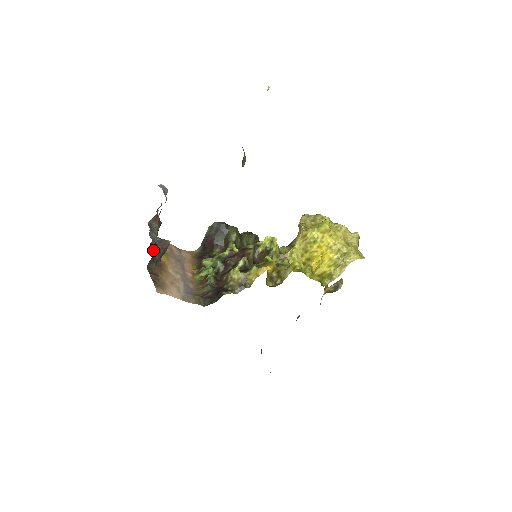
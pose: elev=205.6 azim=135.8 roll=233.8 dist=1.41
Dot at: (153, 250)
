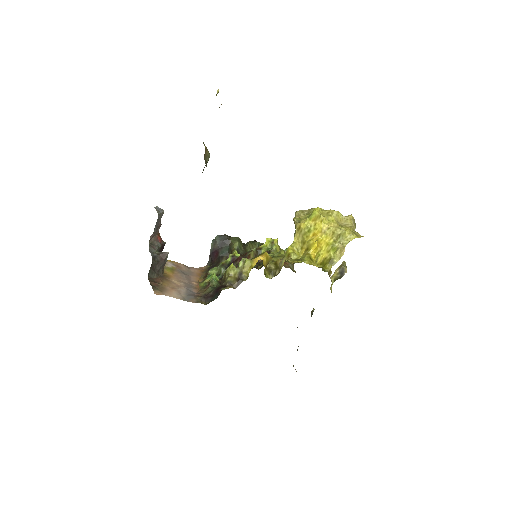
Dot at: occluded
